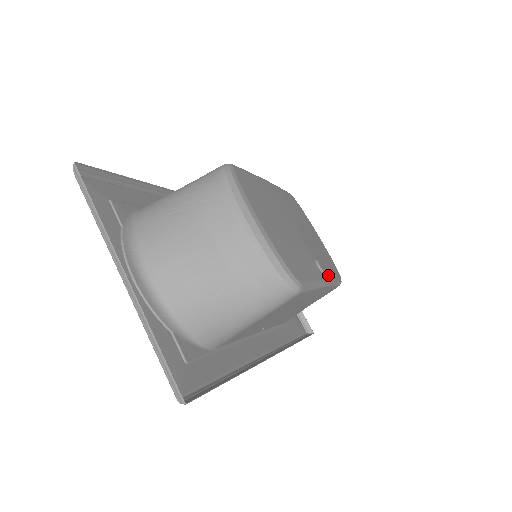
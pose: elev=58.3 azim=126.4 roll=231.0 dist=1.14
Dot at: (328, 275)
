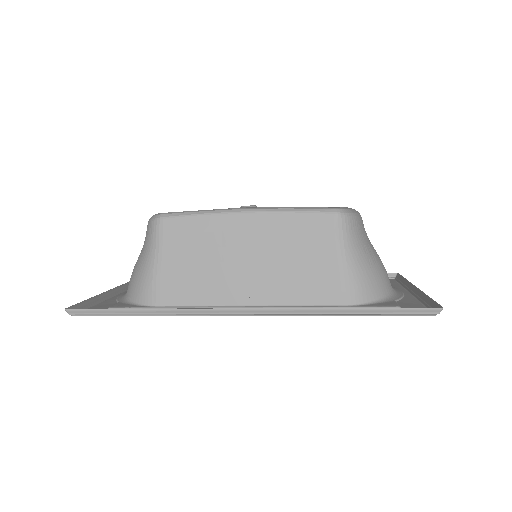
Dot at: (266, 207)
